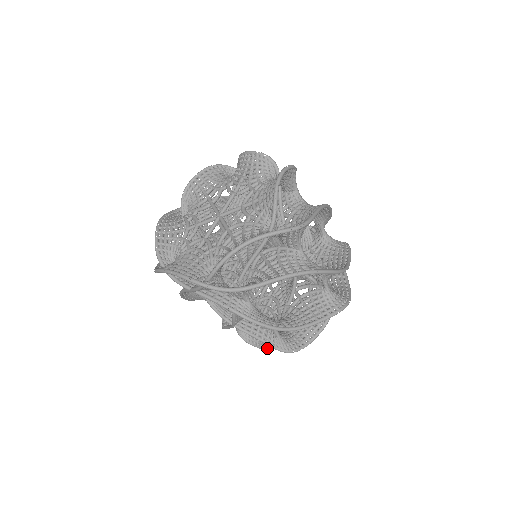
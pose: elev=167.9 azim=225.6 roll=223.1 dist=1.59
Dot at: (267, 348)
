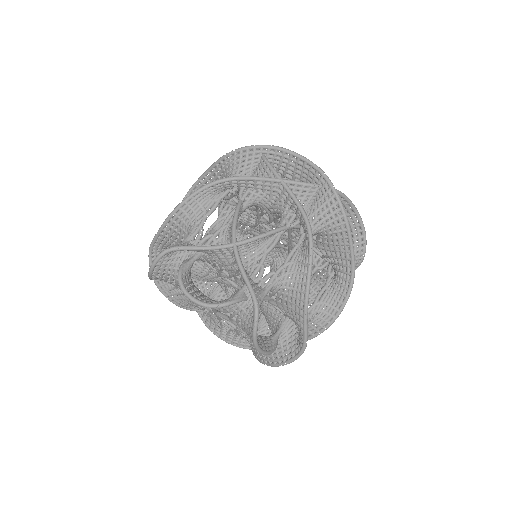
Dot at: occluded
